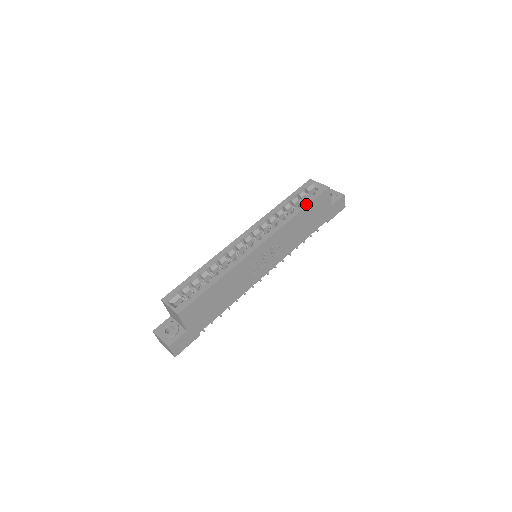
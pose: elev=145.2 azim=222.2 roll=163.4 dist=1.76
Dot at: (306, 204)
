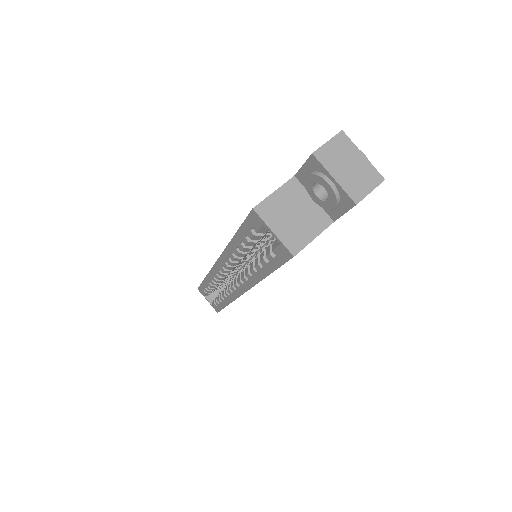
Dot at: (268, 270)
